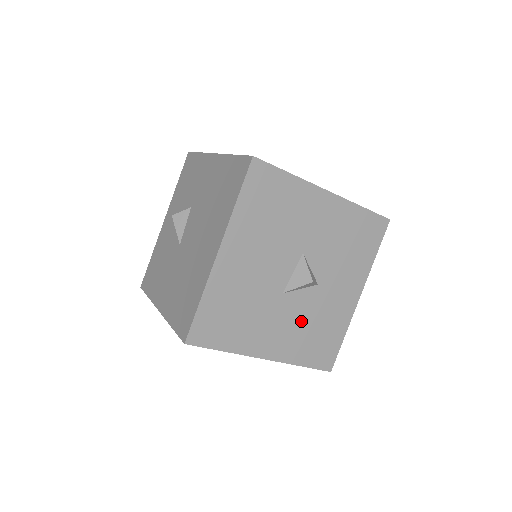
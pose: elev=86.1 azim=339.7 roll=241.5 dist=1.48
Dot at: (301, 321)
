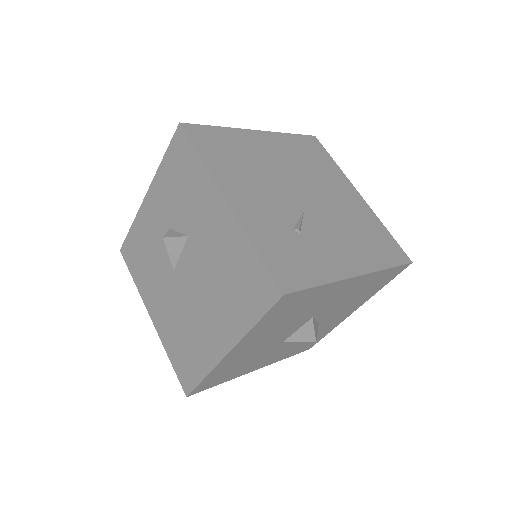
Dot at: (294, 344)
